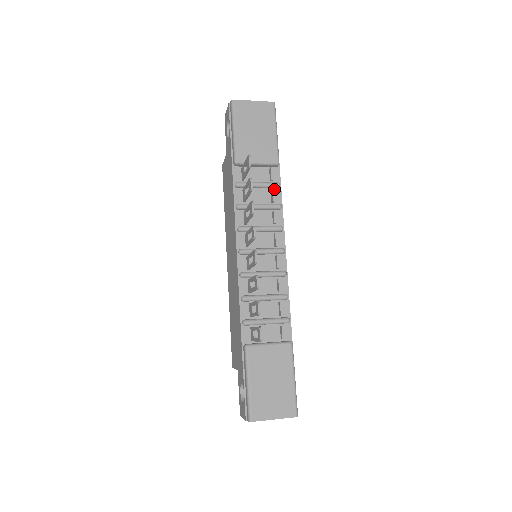
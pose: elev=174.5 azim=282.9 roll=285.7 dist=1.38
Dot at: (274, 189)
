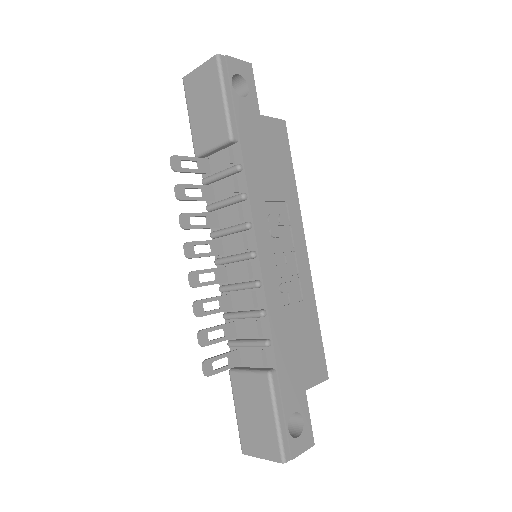
Dot at: (238, 174)
